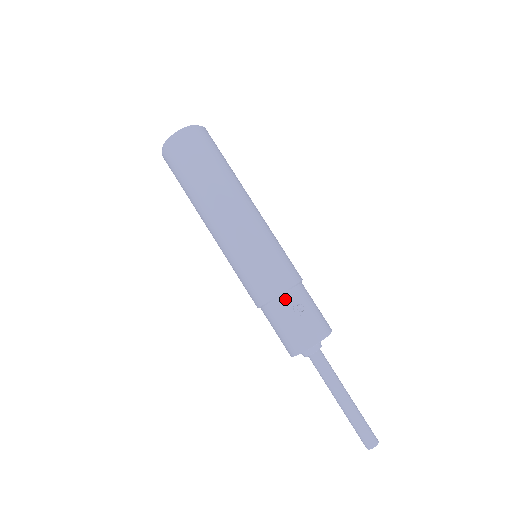
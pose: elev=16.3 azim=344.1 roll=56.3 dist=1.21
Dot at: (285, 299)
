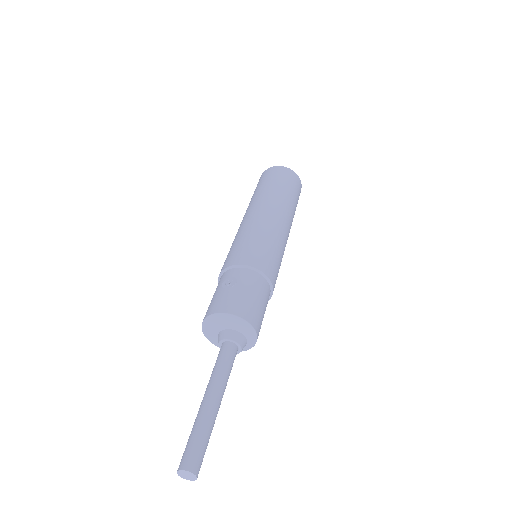
Dot at: (226, 274)
